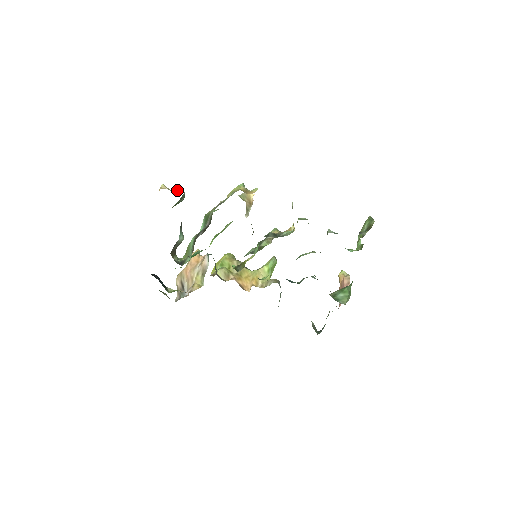
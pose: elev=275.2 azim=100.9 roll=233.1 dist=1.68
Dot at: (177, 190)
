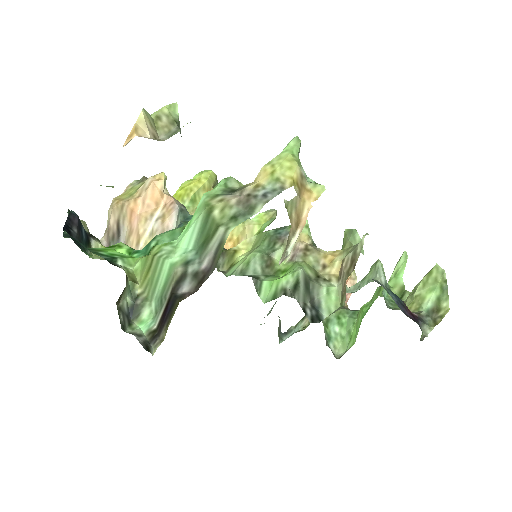
Dot at: (169, 127)
